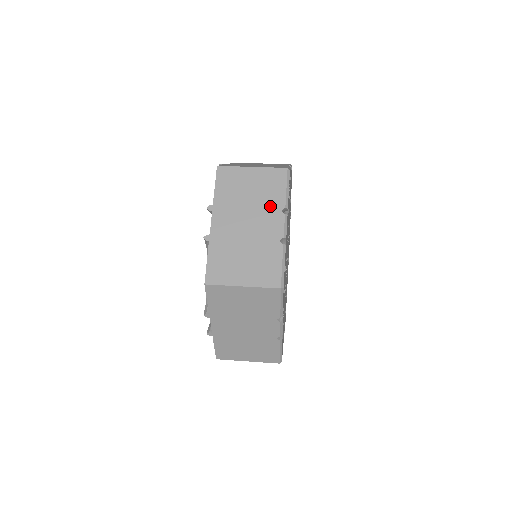
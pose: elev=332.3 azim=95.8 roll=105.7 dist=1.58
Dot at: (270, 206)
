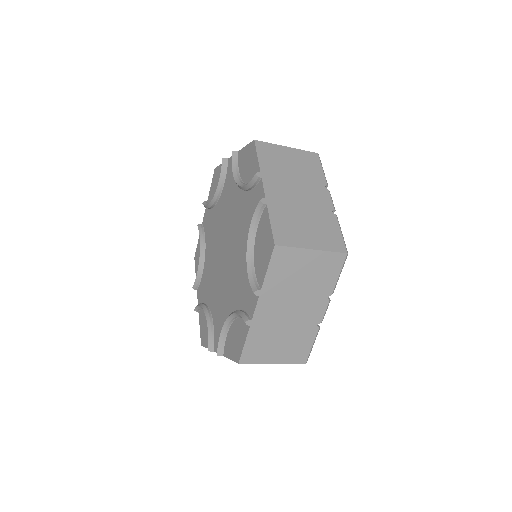
Dot at: occluded
